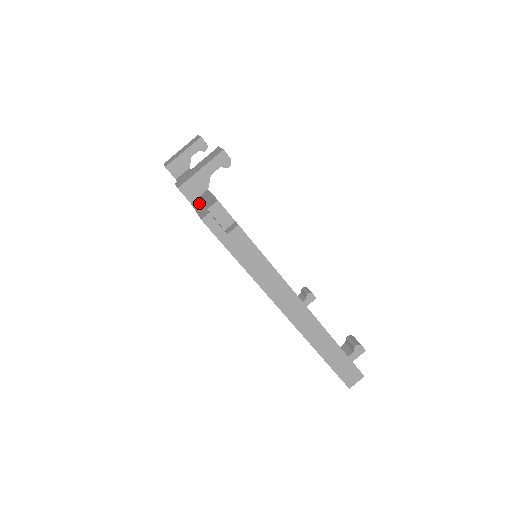
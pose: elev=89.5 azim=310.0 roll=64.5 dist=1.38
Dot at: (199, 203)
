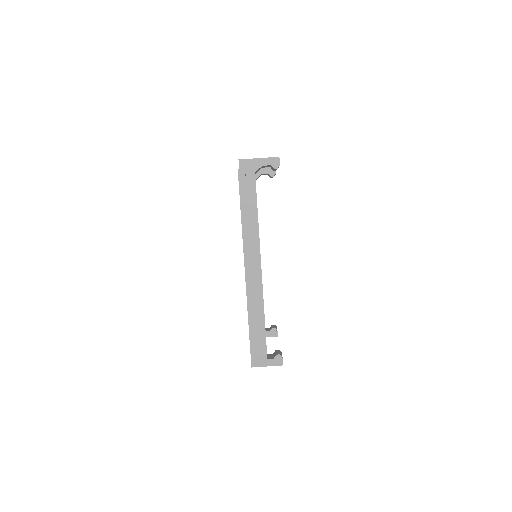
Dot at: occluded
